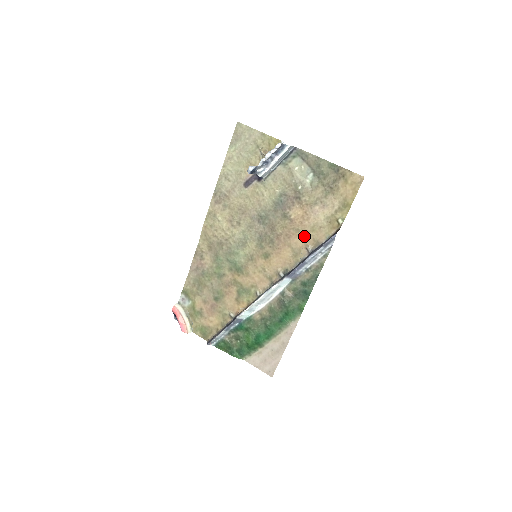
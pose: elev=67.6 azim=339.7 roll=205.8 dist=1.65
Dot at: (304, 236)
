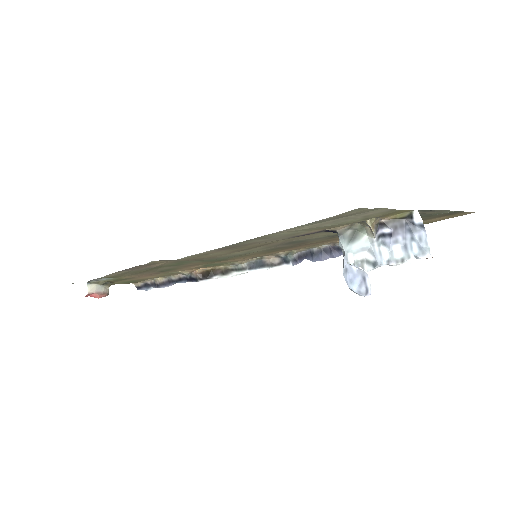
Dot at: occluded
